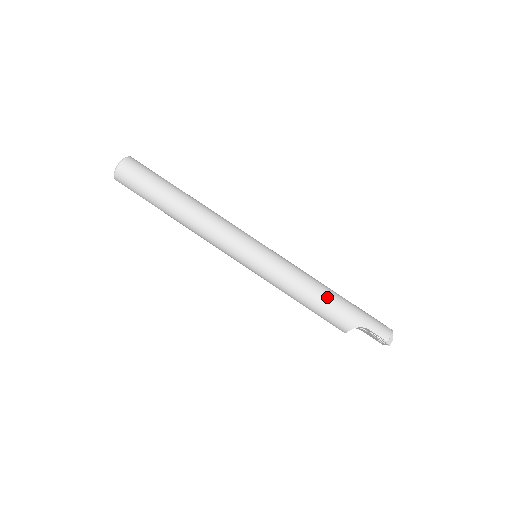
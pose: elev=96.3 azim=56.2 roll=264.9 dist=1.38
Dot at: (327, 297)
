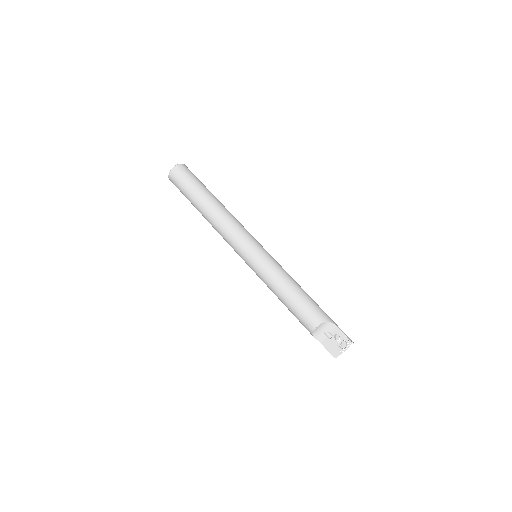
Dot at: (308, 295)
